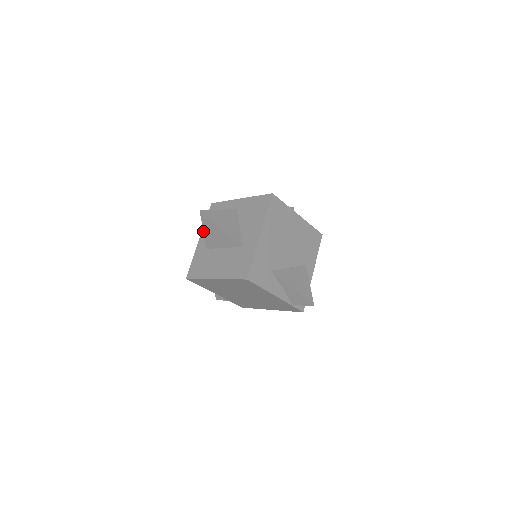
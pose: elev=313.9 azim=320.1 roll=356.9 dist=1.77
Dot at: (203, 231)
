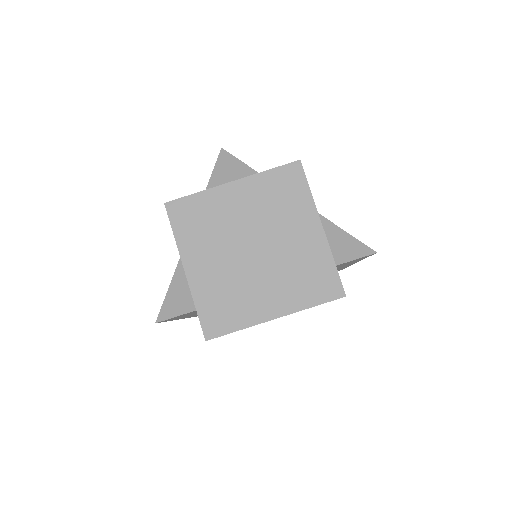
Dot at: (210, 177)
